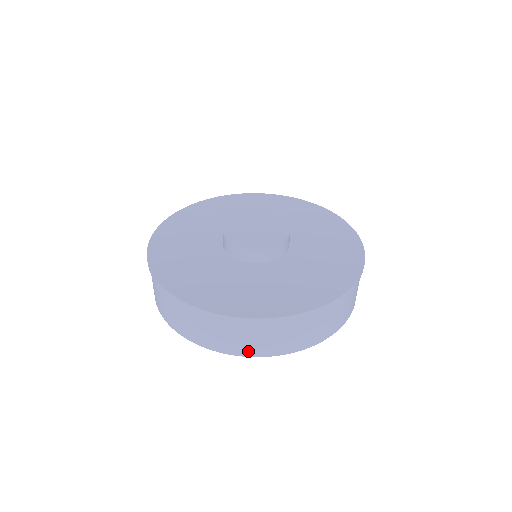
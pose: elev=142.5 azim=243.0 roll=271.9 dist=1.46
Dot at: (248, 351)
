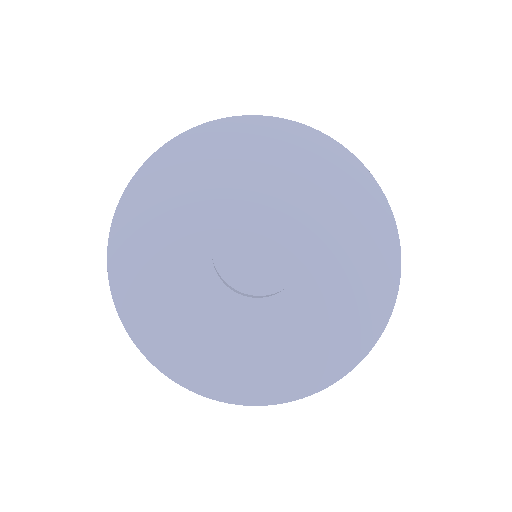
Dot at: occluded
